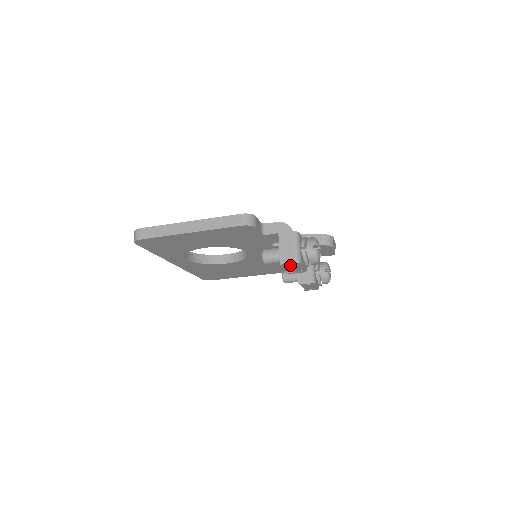
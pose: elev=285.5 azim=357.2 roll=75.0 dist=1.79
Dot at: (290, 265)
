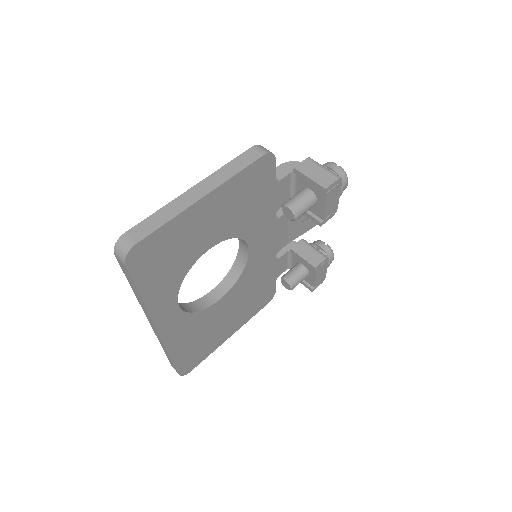
Dot at: (331, 190)
